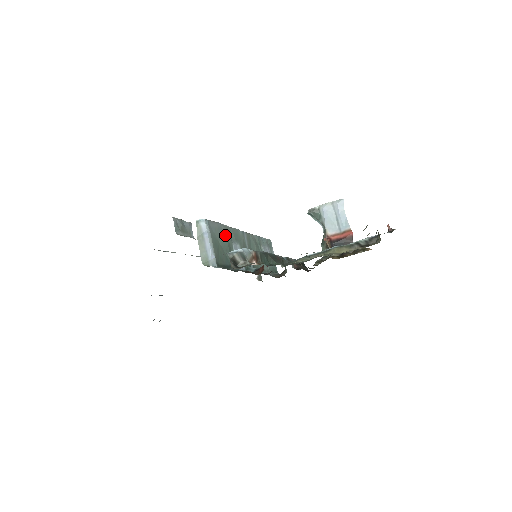
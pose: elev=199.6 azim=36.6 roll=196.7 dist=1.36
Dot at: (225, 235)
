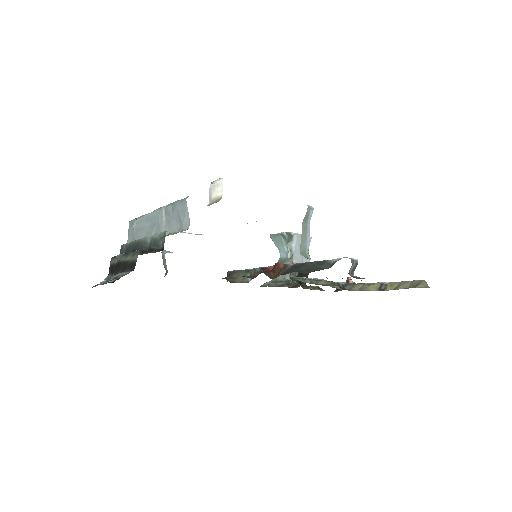
Dot at: occluded
